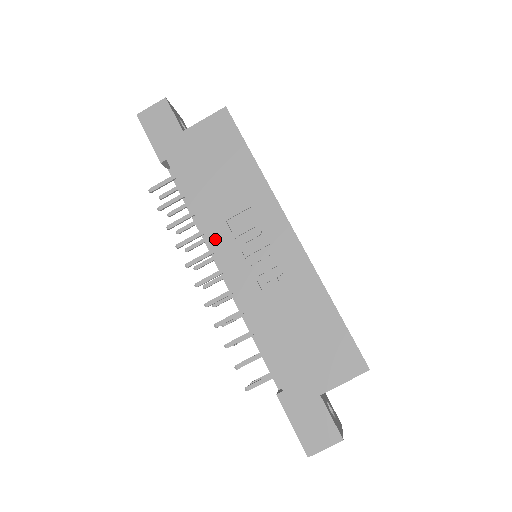
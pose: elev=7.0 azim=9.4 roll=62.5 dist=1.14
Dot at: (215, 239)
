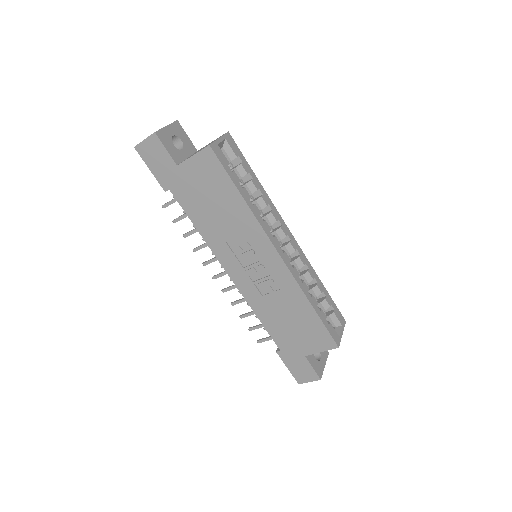
Dot at: (220, 254)
